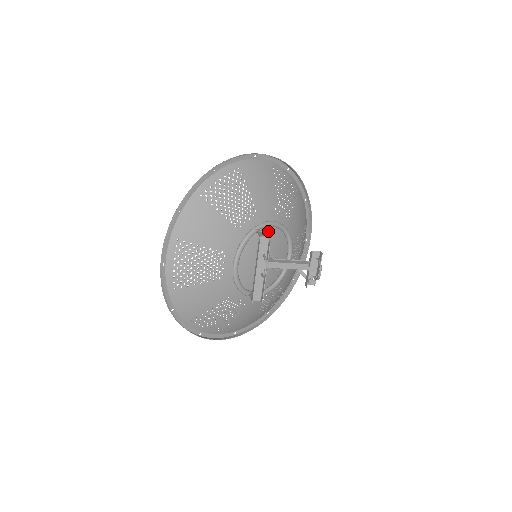
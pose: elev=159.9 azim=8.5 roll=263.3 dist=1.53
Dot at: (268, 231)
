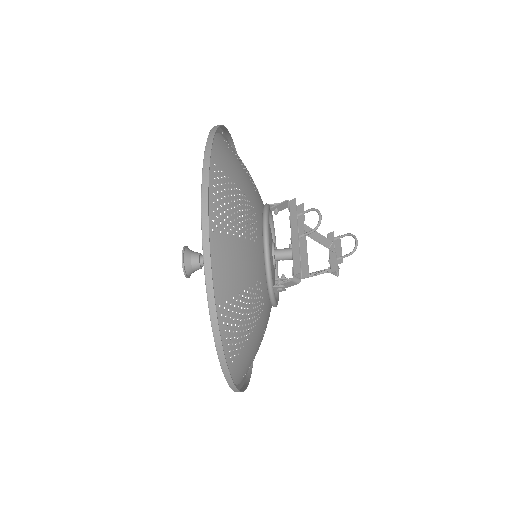
Dot at: occluded
